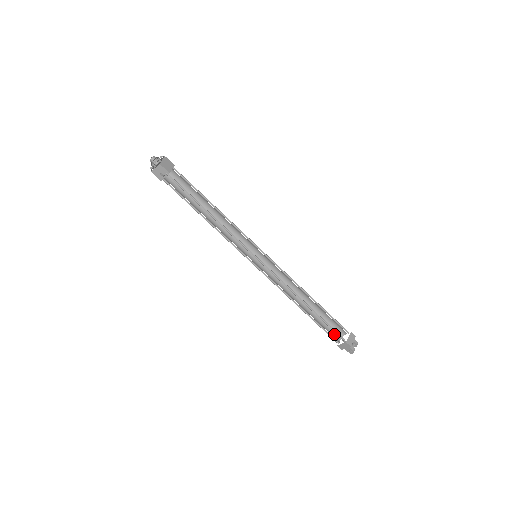
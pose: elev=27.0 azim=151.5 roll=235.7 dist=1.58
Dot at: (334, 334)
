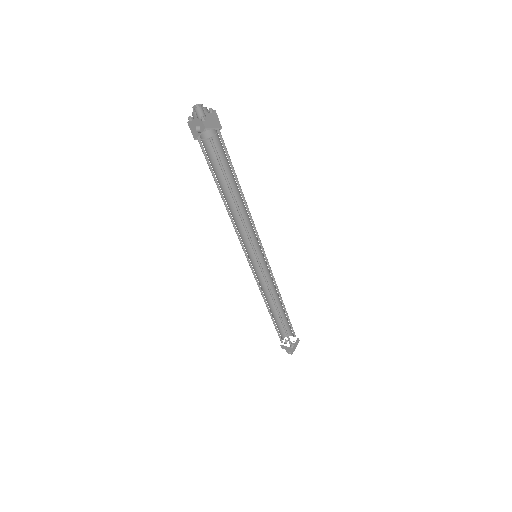
Dot at: (282, 334)
